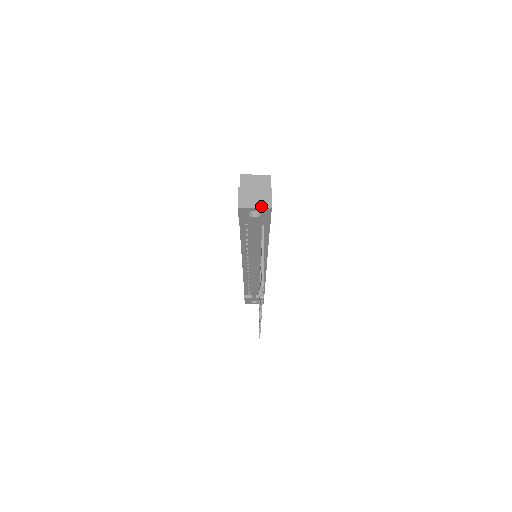
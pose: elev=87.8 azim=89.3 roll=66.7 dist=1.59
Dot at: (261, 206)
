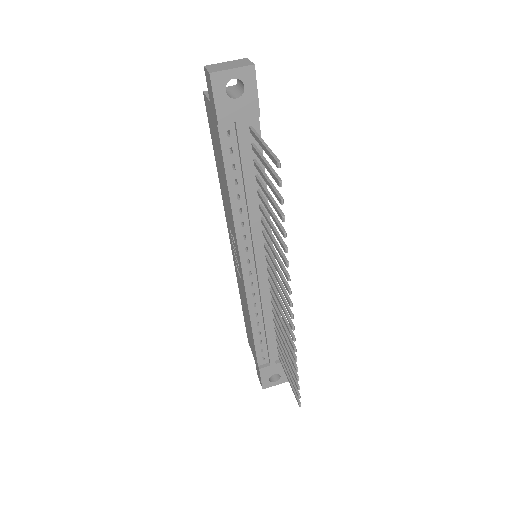
Dot at: (240, 66)
